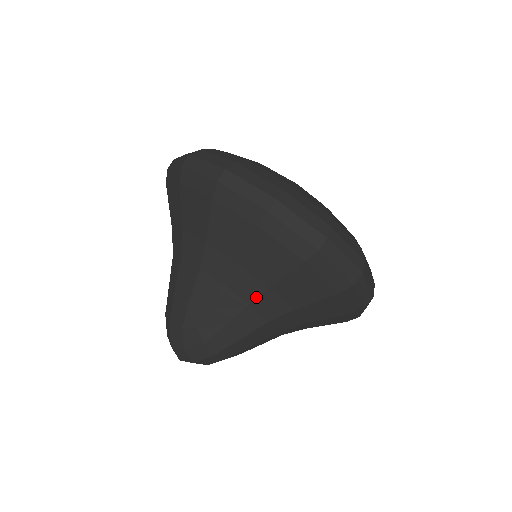
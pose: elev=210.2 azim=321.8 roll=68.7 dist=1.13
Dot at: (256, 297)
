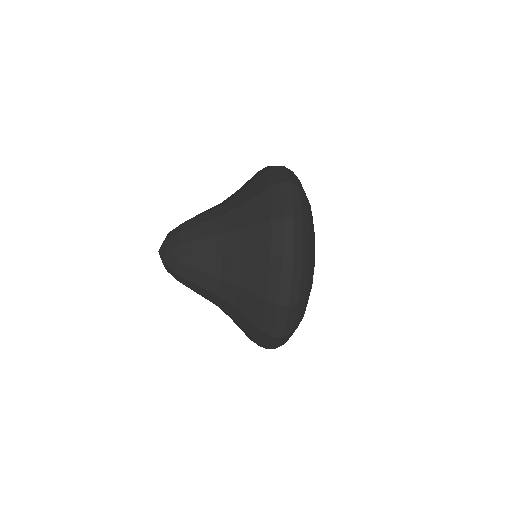
Dot at: (228, 281)
